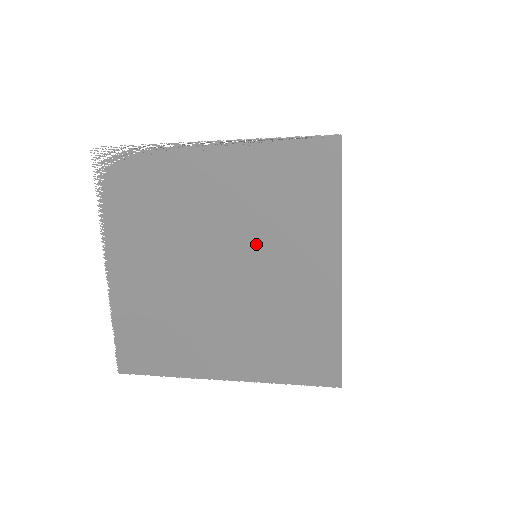
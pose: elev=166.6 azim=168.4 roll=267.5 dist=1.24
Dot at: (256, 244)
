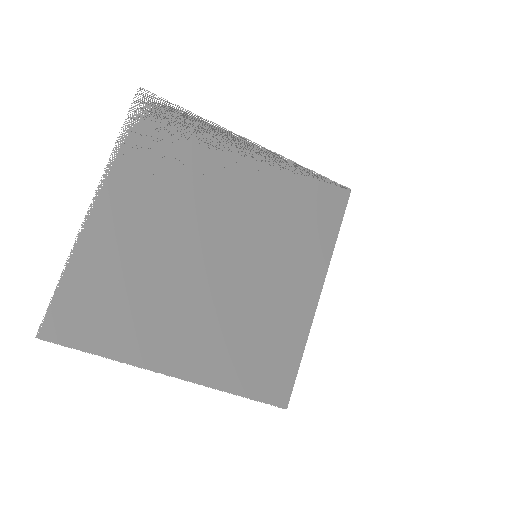
Dot at: (260, 245)
